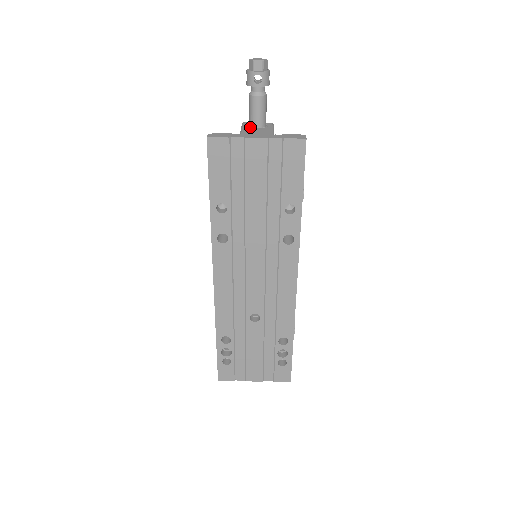
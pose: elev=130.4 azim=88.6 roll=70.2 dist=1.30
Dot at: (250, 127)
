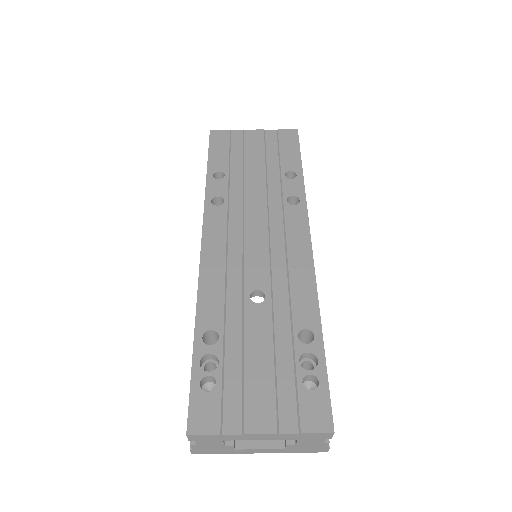
Dot at: occluded
